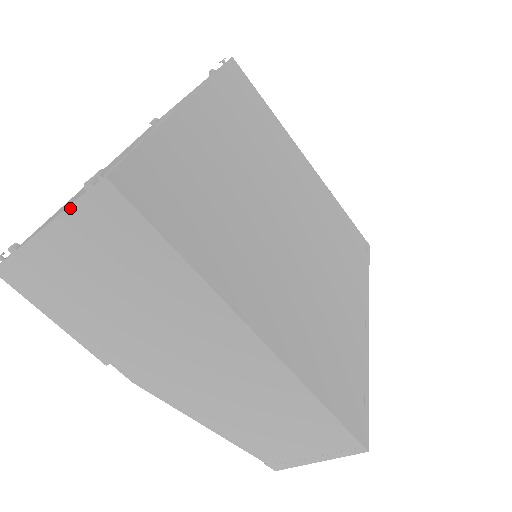
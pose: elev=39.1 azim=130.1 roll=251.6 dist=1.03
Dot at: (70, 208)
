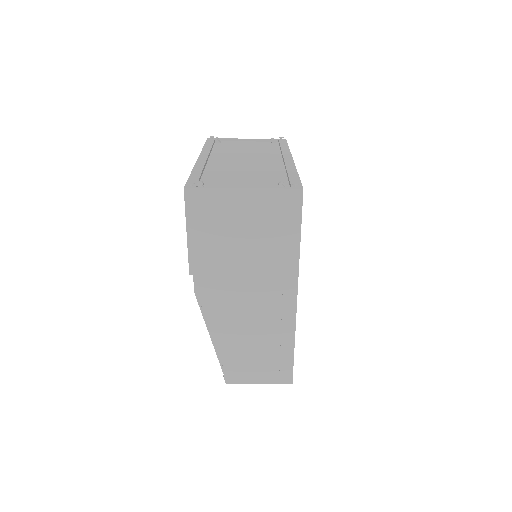
Dot at: (271, 189)
